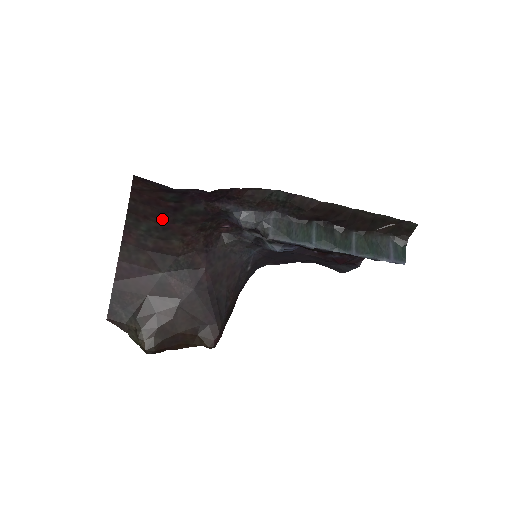
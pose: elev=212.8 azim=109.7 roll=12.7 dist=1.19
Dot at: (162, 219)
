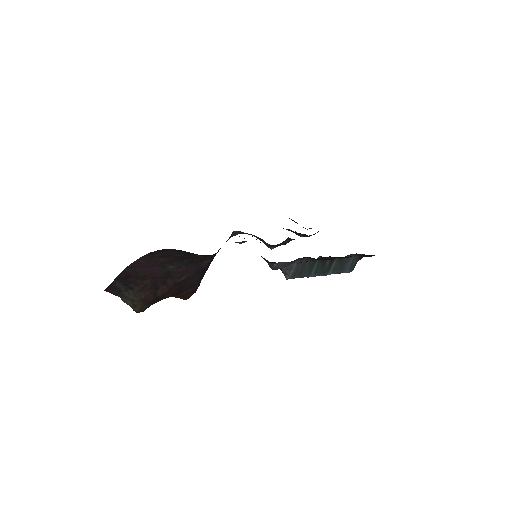
Dot at: occluded
